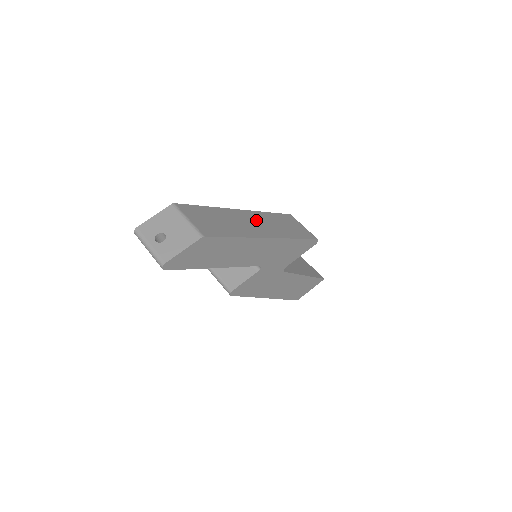
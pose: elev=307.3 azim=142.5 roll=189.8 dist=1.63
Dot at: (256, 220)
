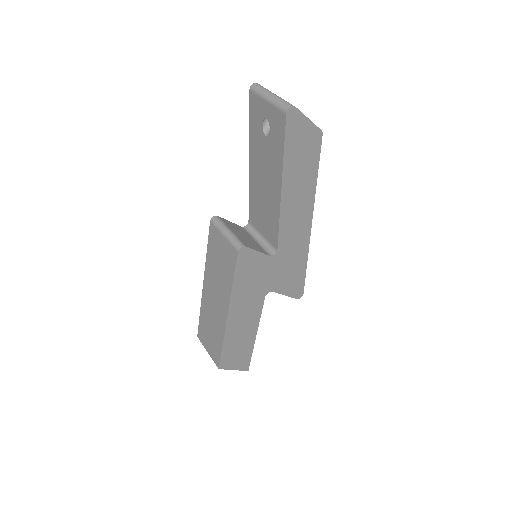
Dot at: occluded
